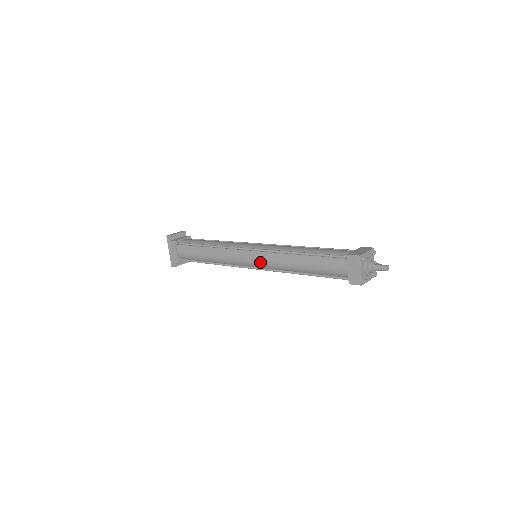
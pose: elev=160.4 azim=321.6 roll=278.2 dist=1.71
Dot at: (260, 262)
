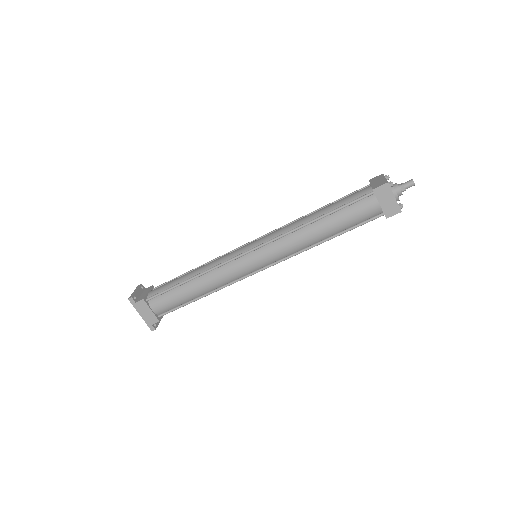
Dot at: (271, 257)
